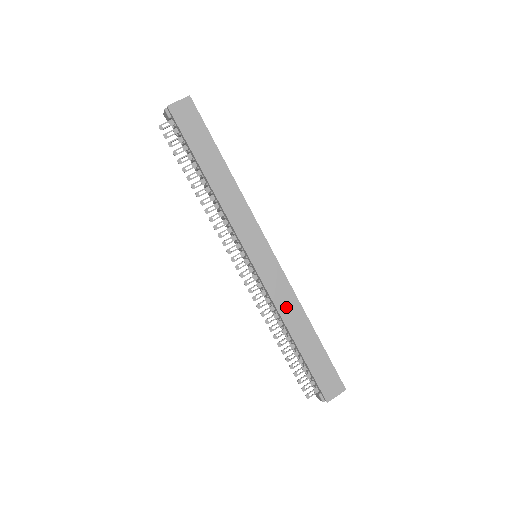
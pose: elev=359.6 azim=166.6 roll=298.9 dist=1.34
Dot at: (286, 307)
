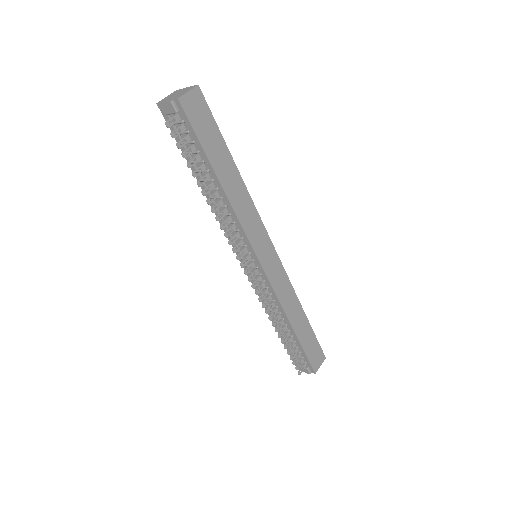
Dot at: (287, 301)
